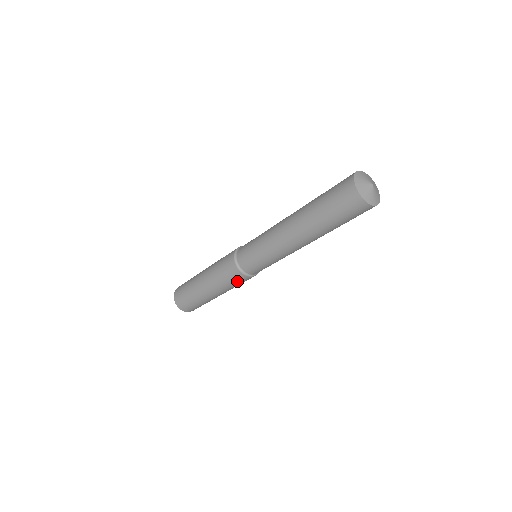
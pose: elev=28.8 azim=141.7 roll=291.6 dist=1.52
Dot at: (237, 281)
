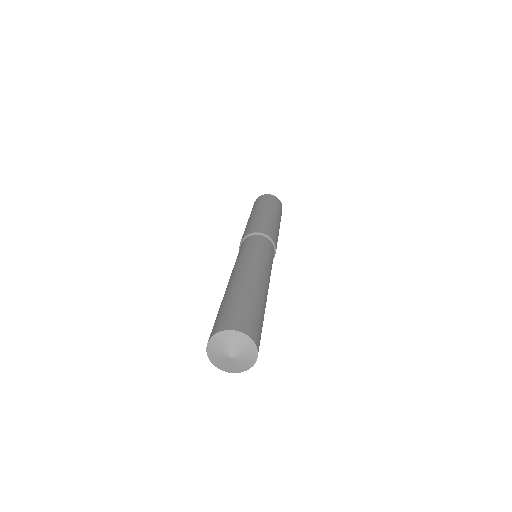
Dot at: occluded
